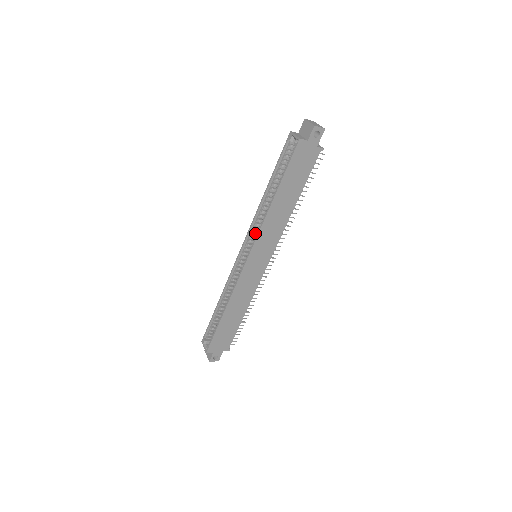
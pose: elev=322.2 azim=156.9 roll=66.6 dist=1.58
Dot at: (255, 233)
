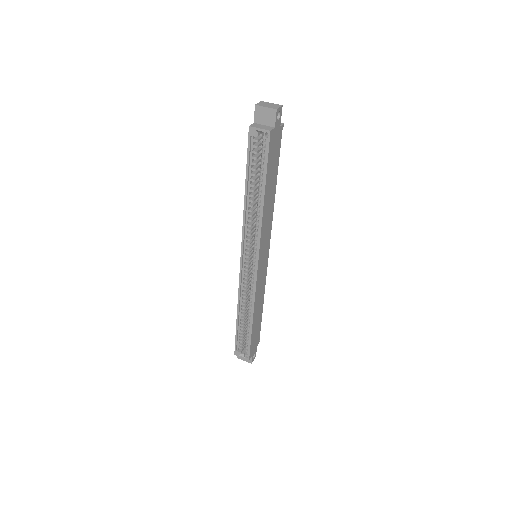
Dot at: (250, 239)
